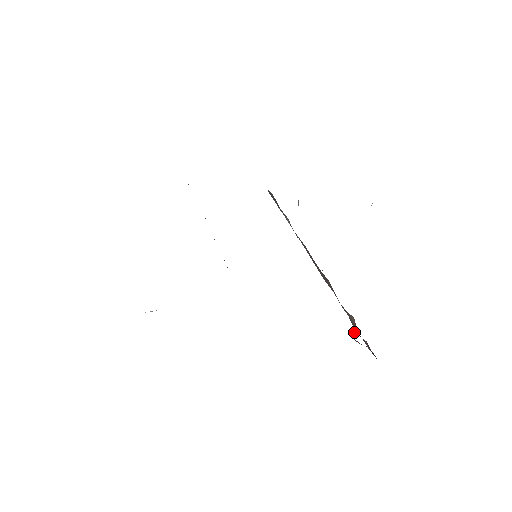
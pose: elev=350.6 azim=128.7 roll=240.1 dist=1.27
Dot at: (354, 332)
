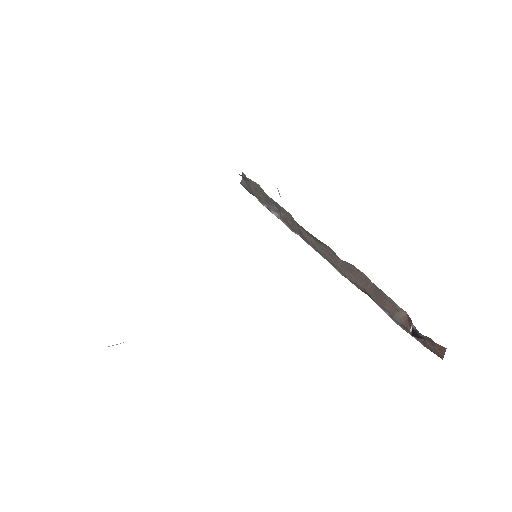
Dot at: (410, 328)
